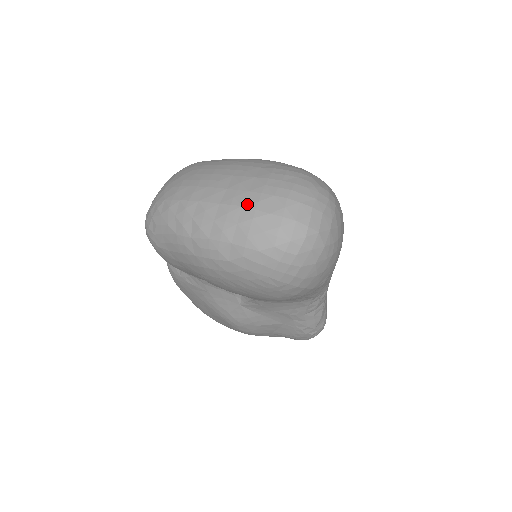
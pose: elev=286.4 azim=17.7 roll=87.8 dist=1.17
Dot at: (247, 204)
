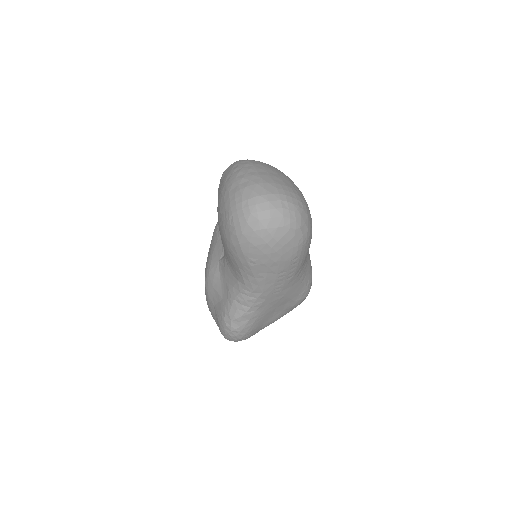
Dot at: (264, 179)
